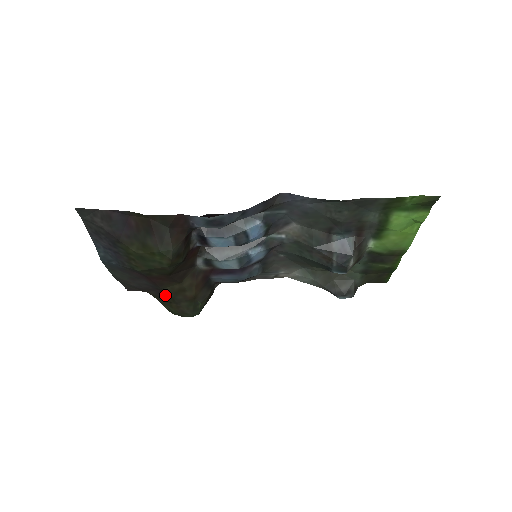
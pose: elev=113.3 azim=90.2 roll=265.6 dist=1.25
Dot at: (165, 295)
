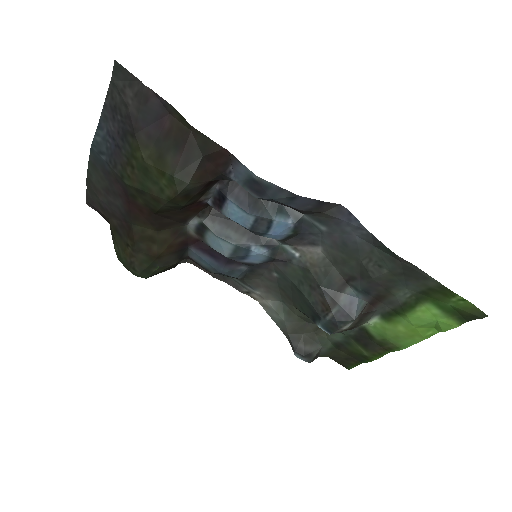
Dot at: (129, 233)
